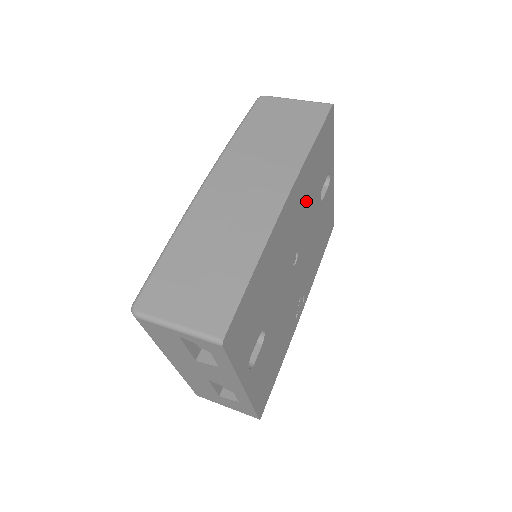
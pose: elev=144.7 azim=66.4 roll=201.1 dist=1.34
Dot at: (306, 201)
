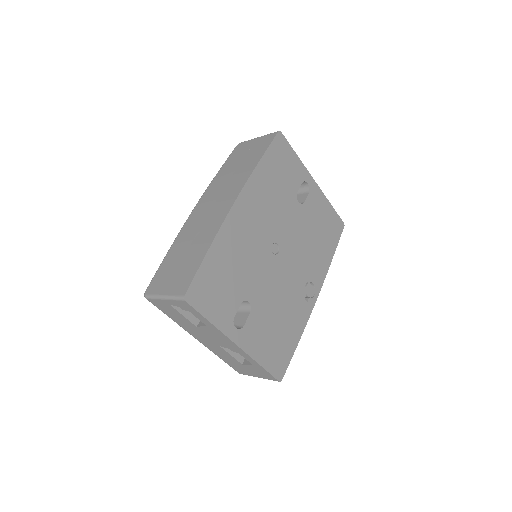
Dot at: (271, 204)
